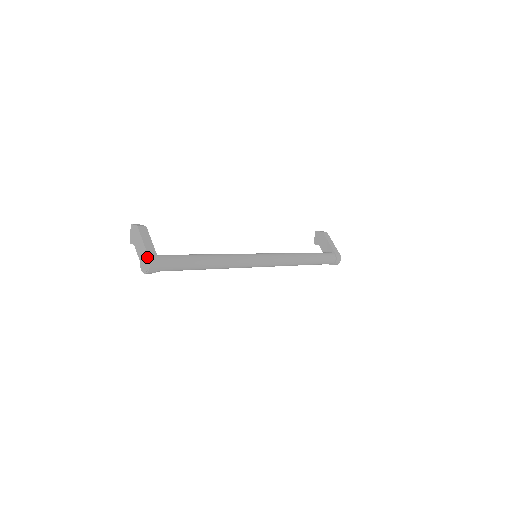
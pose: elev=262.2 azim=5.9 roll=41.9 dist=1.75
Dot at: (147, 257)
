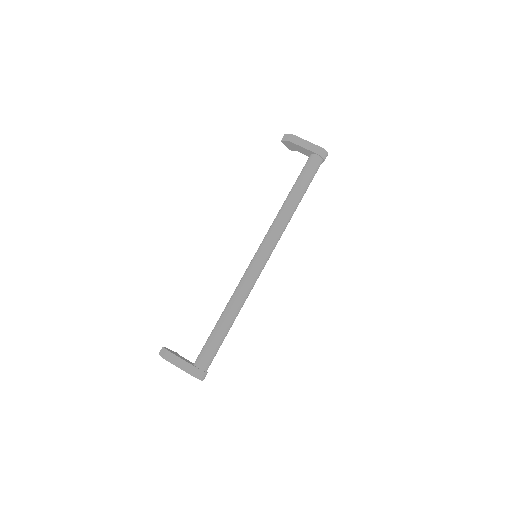
Dot at: occluded
